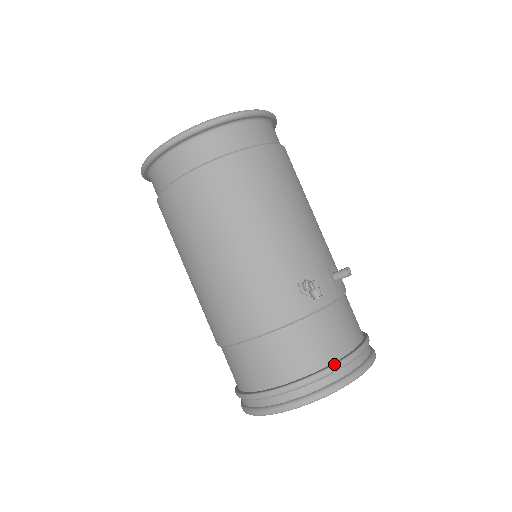
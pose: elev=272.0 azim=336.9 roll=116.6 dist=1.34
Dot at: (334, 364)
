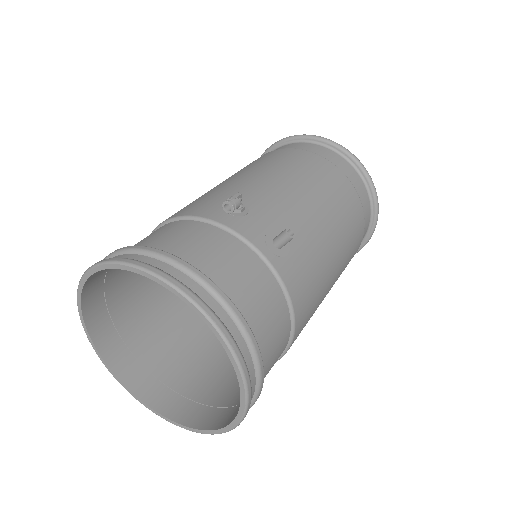
Dot at: (166, 251)
